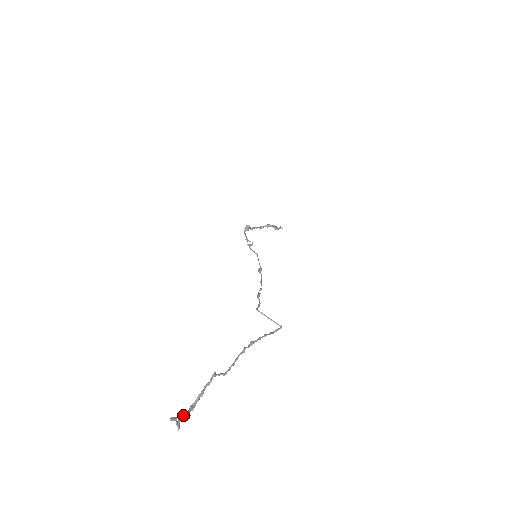
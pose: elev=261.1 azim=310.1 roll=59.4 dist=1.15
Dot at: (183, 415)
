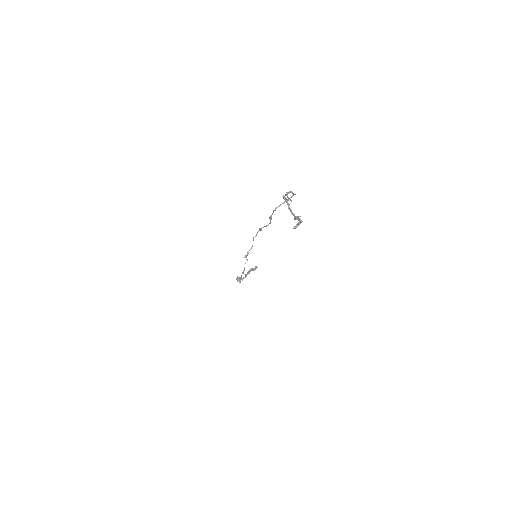
Dot at: (295, 217)
